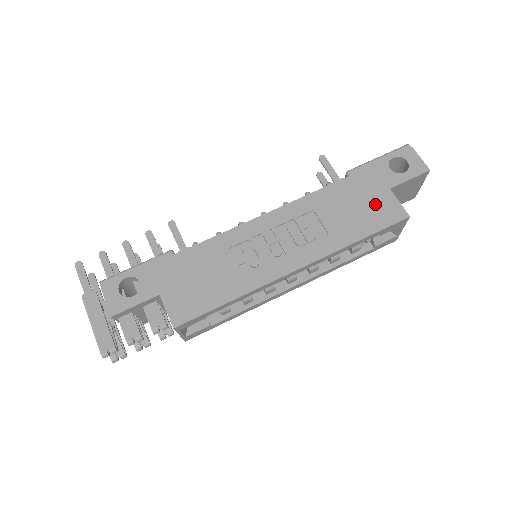
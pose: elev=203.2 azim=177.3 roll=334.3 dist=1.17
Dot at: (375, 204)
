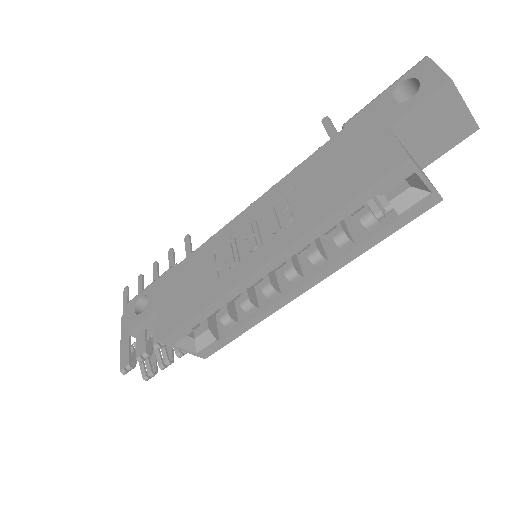
Dot at: (366, 155)
